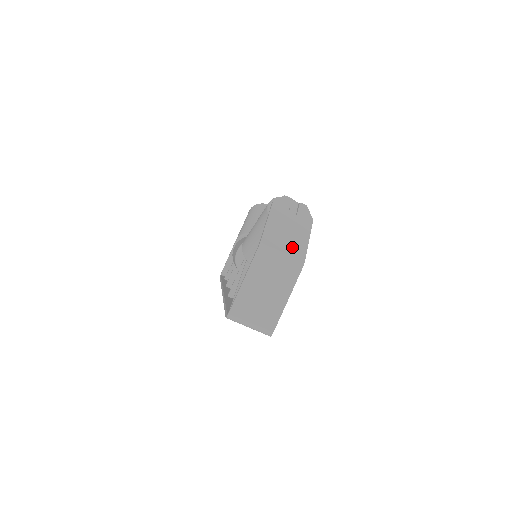
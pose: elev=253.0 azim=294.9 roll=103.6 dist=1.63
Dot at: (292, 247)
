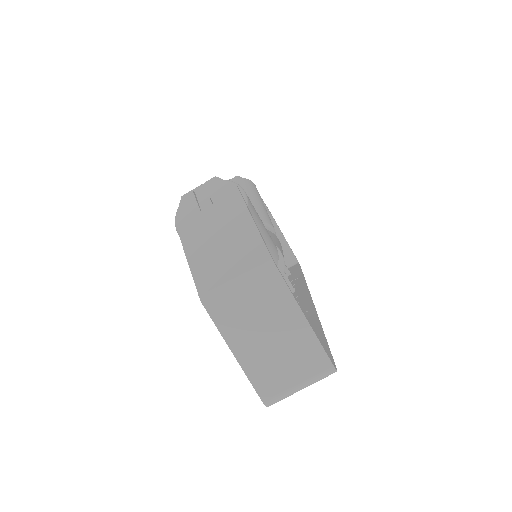
Dot at: (240, 255)
